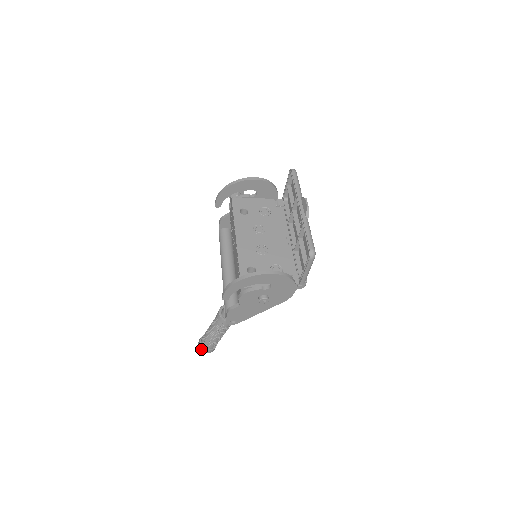
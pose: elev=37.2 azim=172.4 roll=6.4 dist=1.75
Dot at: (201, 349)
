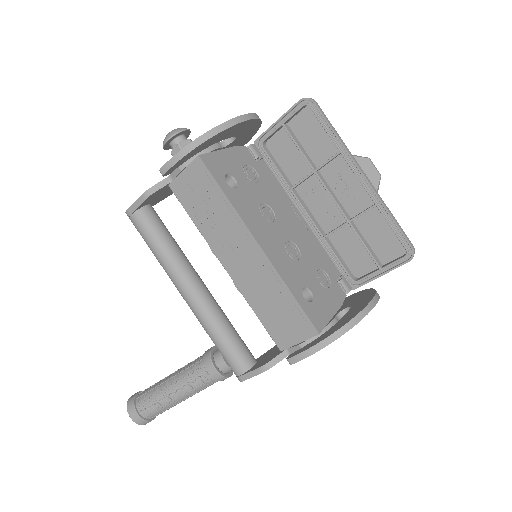
Dot at: (140, 424)
